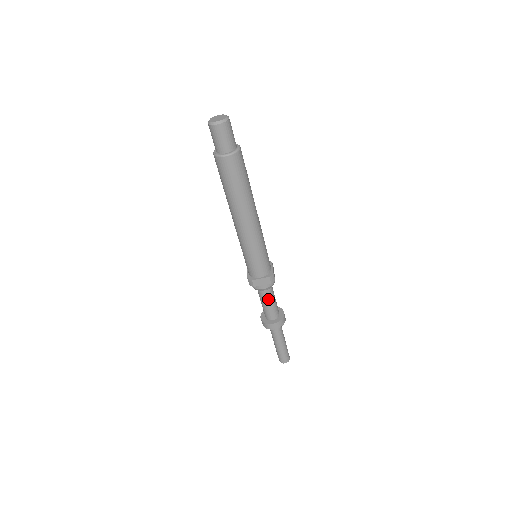
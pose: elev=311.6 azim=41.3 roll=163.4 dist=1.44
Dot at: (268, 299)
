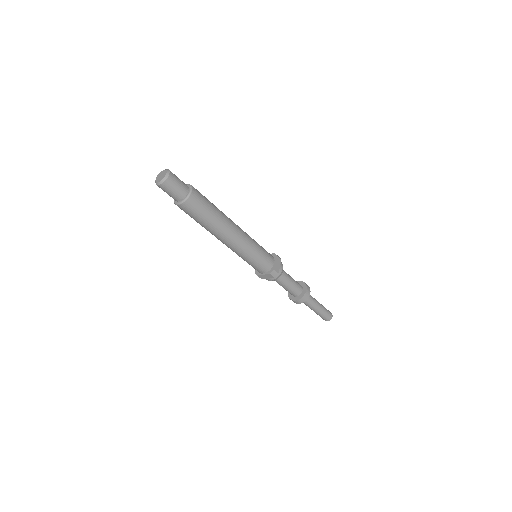
Dot at: (282, 284)
